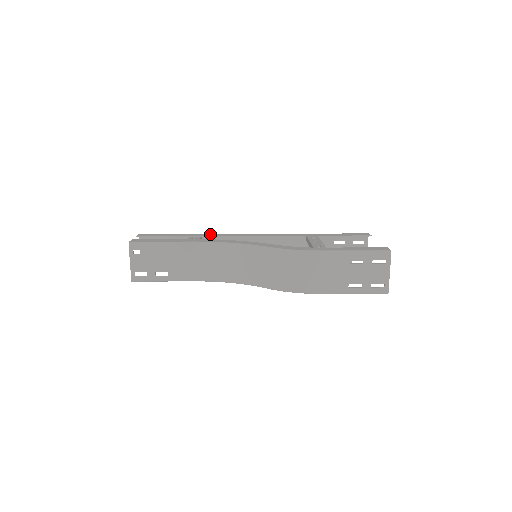
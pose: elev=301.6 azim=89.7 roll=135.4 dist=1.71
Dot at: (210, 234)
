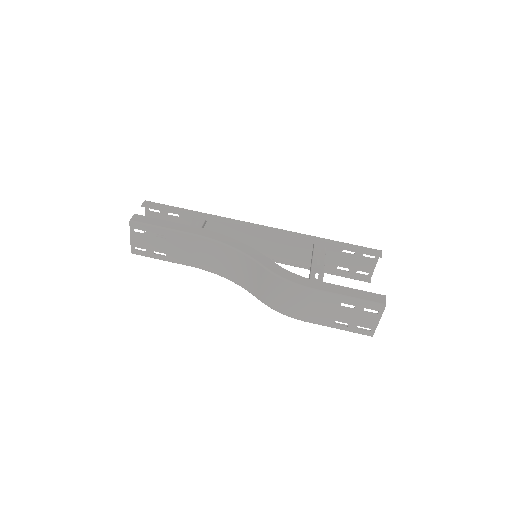
Dot at: (216, 216)
